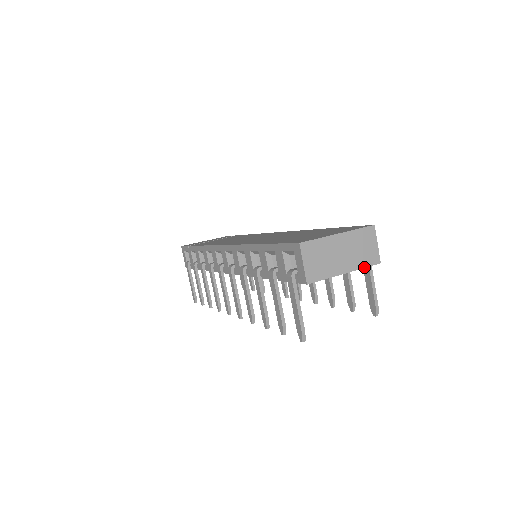
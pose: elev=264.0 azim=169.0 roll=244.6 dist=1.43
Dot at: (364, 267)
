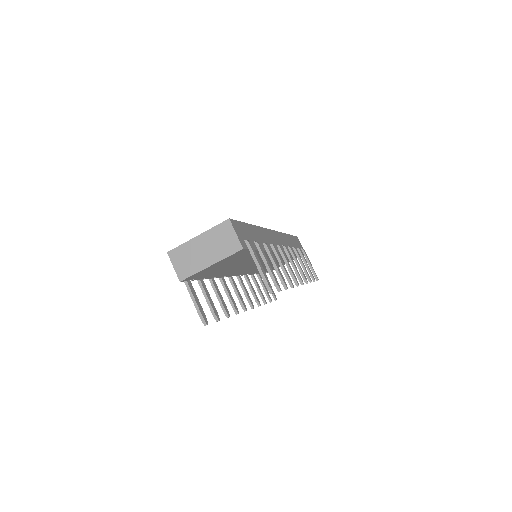
Dot at: (227, 256)
